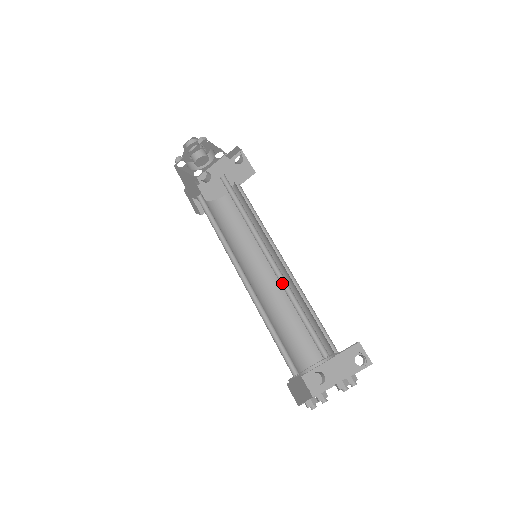
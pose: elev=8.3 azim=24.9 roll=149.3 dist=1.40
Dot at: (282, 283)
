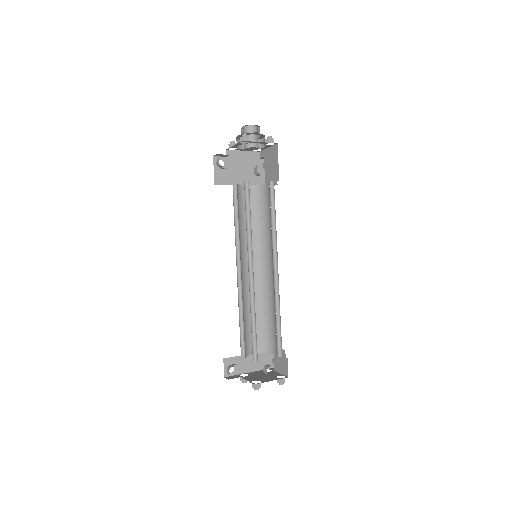
Dot at: (275, 292)
